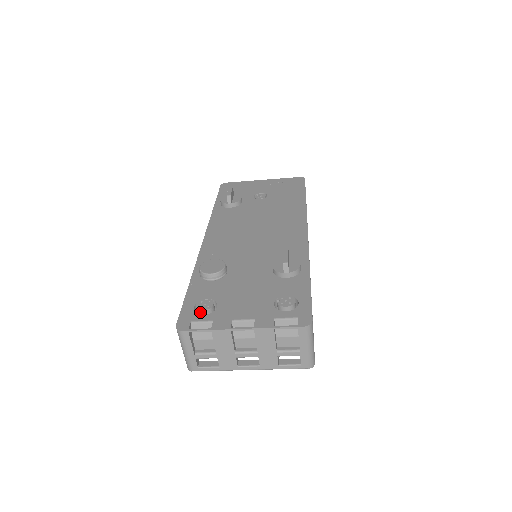
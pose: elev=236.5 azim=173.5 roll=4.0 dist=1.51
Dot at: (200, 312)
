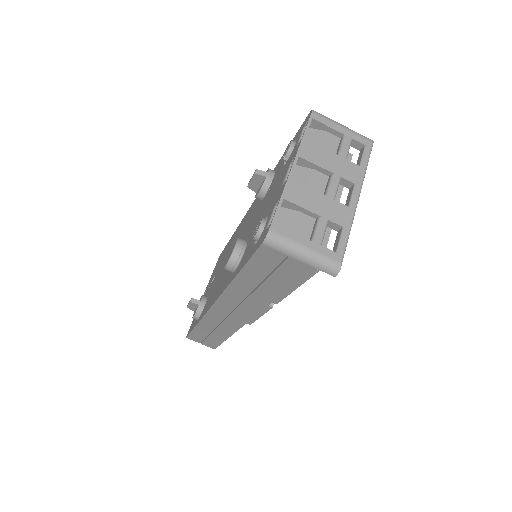
Dot at: (262, 230)
